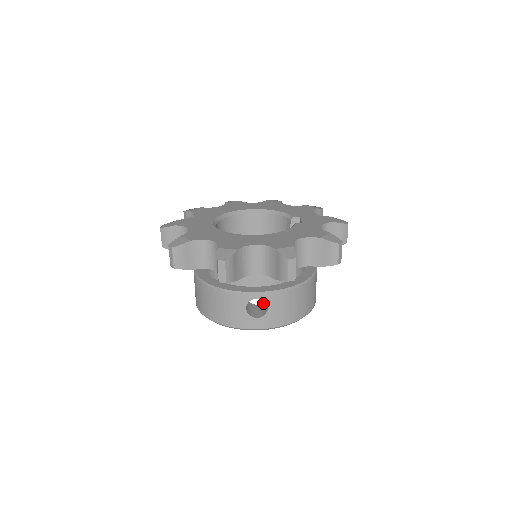
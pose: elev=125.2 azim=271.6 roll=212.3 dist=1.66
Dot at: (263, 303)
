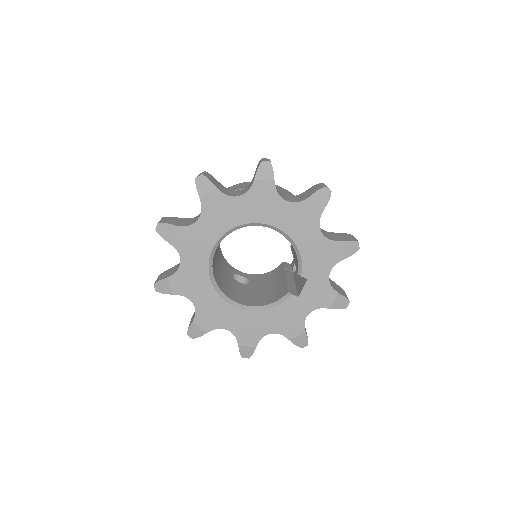
Dot at: (245, 281)
